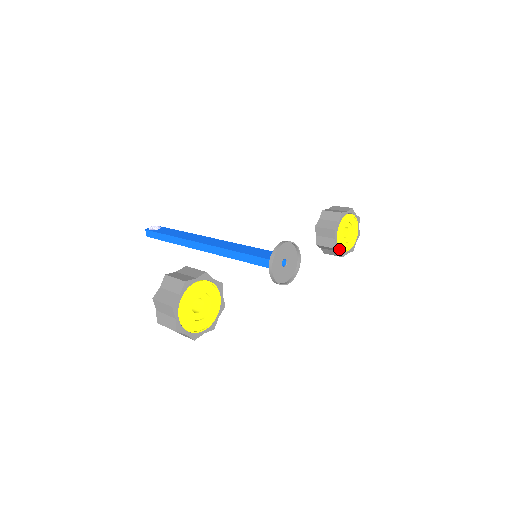
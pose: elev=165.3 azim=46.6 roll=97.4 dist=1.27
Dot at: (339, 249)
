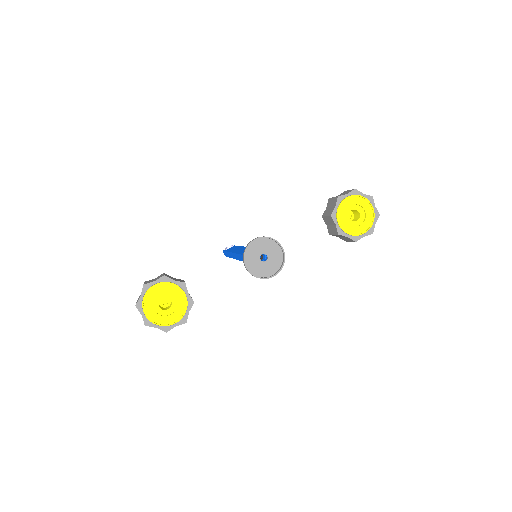
Dot at: (346, 234)
